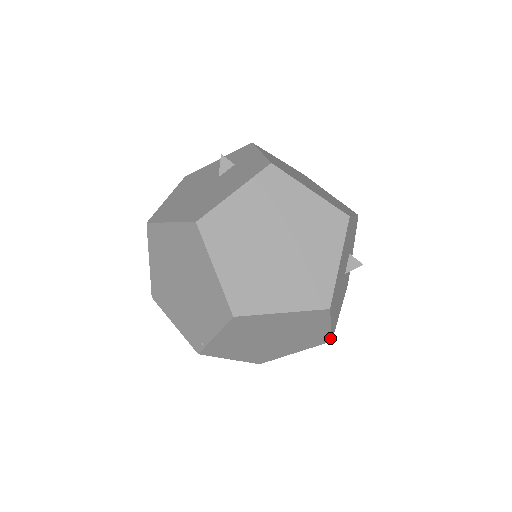
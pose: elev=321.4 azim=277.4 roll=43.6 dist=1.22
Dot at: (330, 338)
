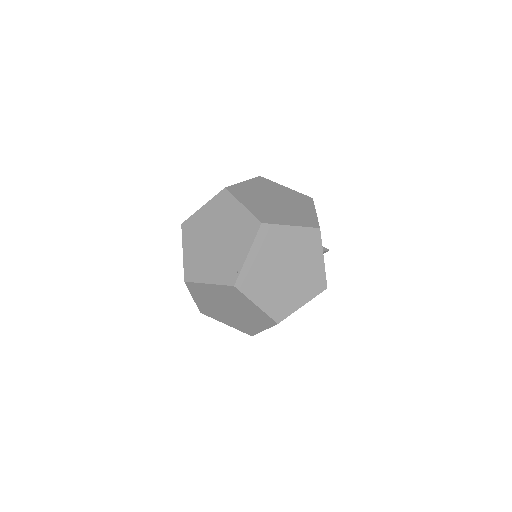
Dot at: (325, 282)
